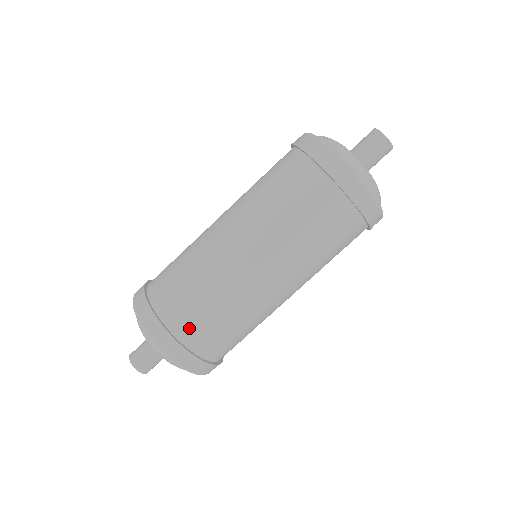
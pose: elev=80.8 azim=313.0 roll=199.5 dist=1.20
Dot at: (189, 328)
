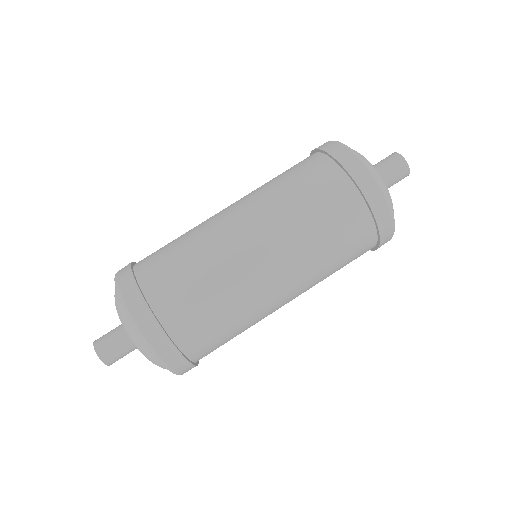
Dot at: (162, 289)
